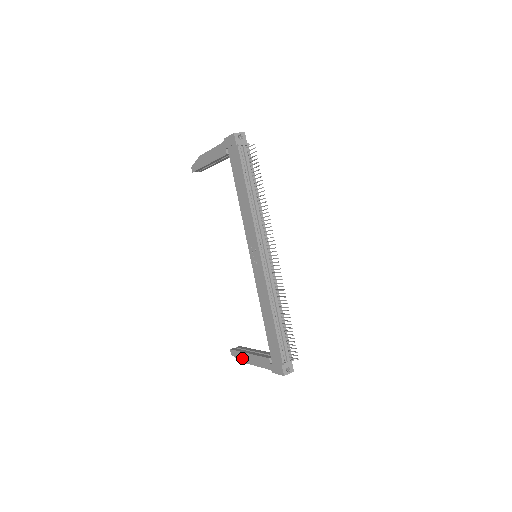
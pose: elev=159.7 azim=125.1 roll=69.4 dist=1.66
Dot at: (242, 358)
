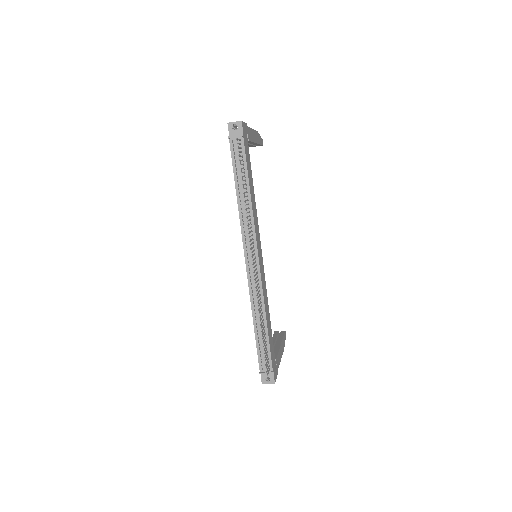
Dot at: occluded
